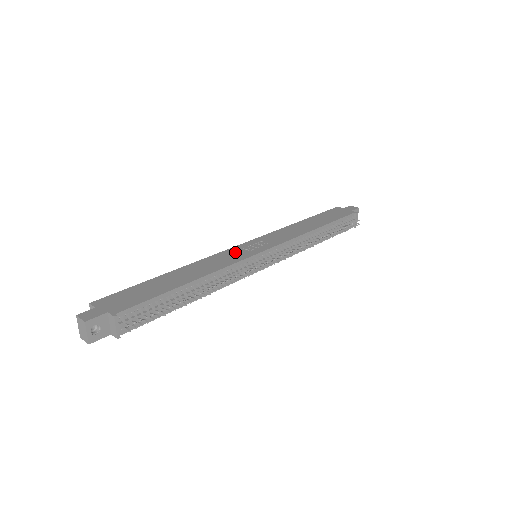
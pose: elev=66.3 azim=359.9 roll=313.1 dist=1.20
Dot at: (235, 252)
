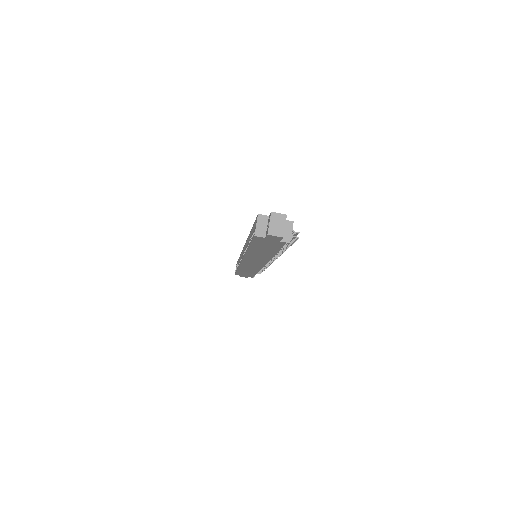
Dot at: occluded
